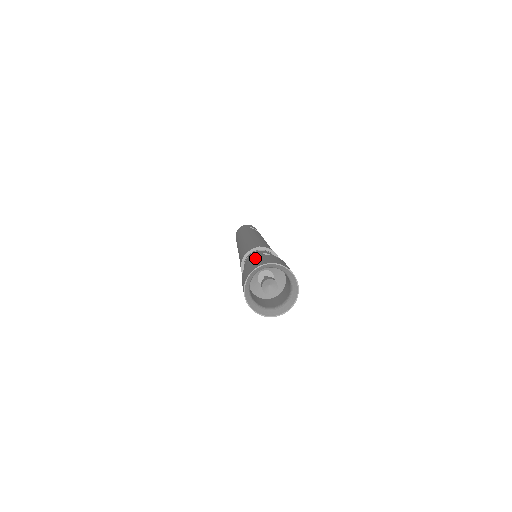
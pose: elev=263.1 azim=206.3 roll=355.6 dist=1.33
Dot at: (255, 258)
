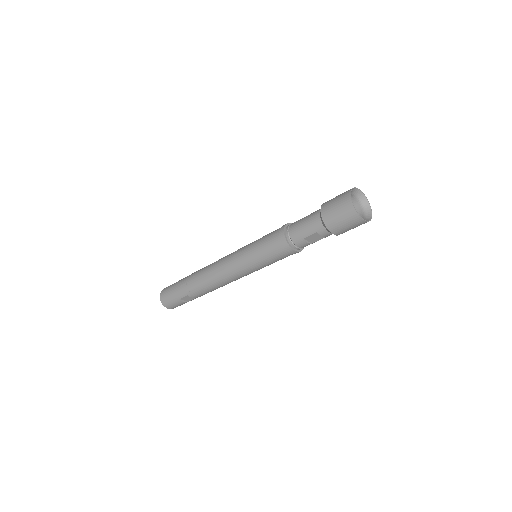
Dot at: (325, 202)
